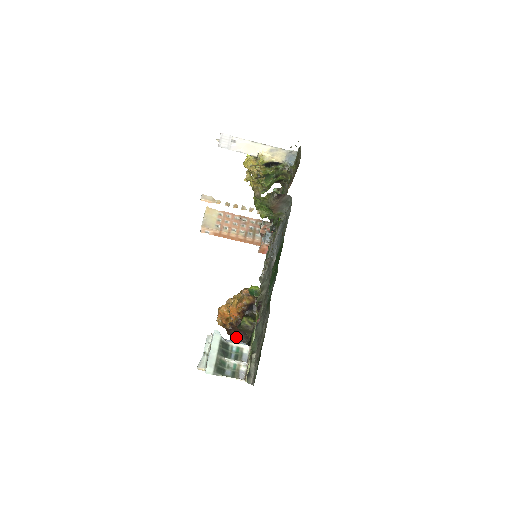
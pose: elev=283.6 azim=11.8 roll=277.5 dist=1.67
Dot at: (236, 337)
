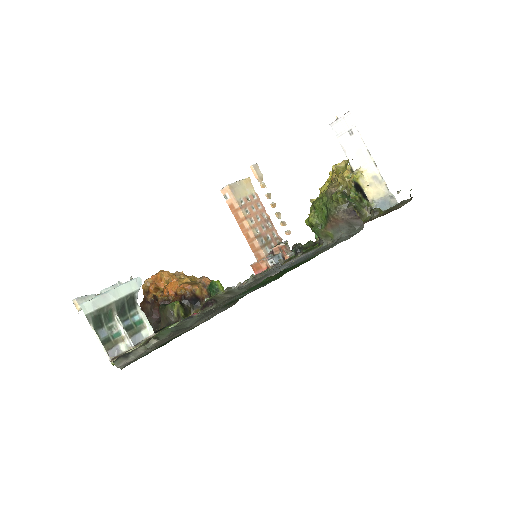
Dot at: occluded
